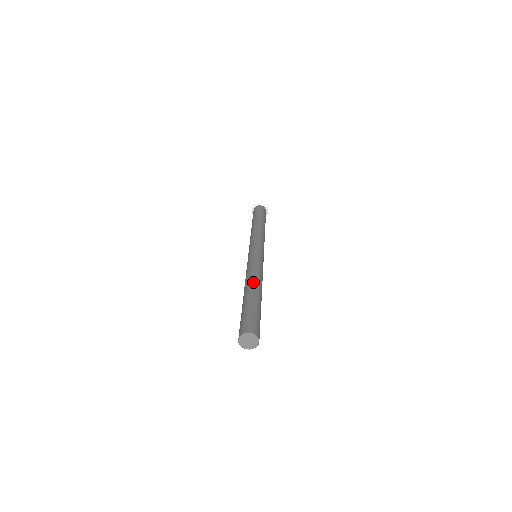
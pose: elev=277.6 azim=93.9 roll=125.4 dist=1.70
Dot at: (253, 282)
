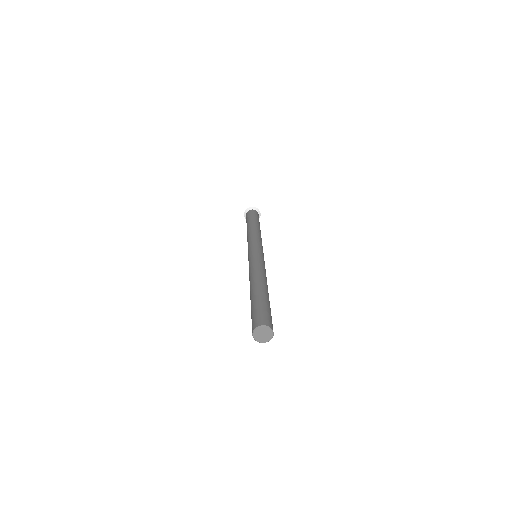
Dot at: (256, 279)
